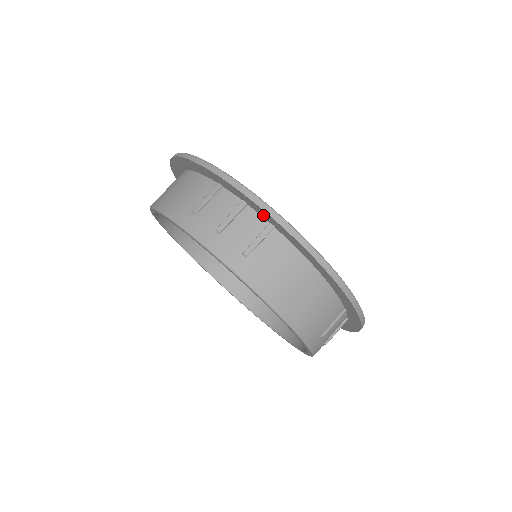
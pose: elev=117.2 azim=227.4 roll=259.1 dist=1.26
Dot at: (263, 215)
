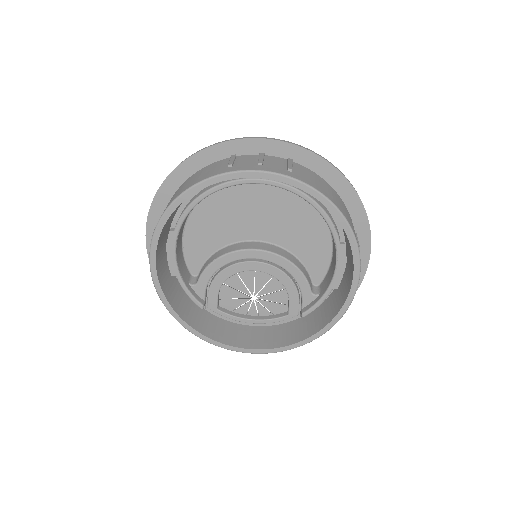
Dot at: (282, 153)
